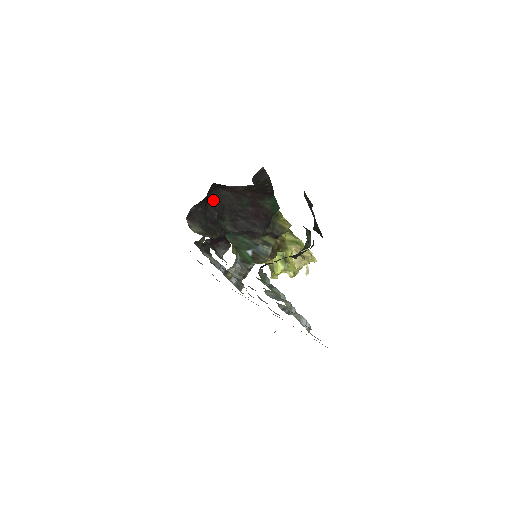
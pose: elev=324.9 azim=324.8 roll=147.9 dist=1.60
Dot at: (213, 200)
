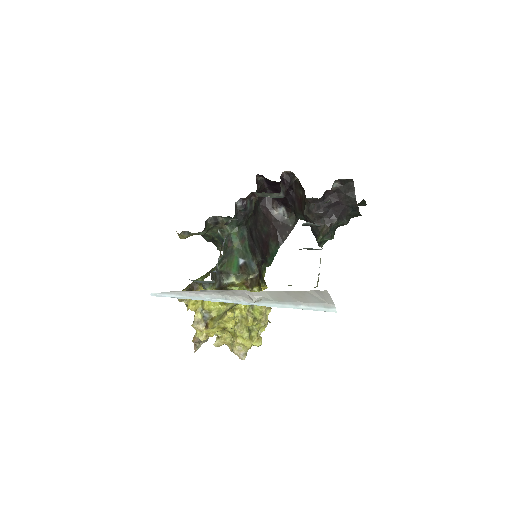
Dot at: occluded
